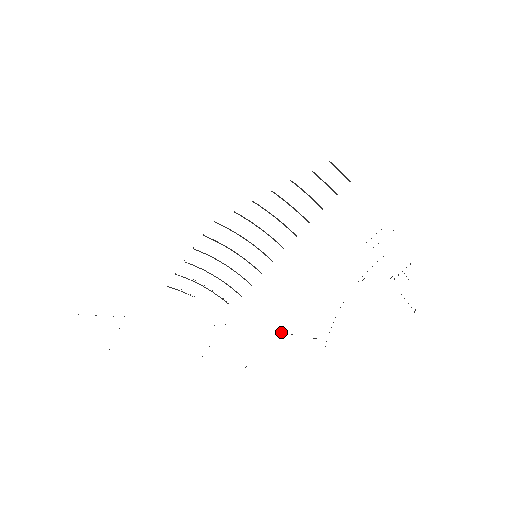
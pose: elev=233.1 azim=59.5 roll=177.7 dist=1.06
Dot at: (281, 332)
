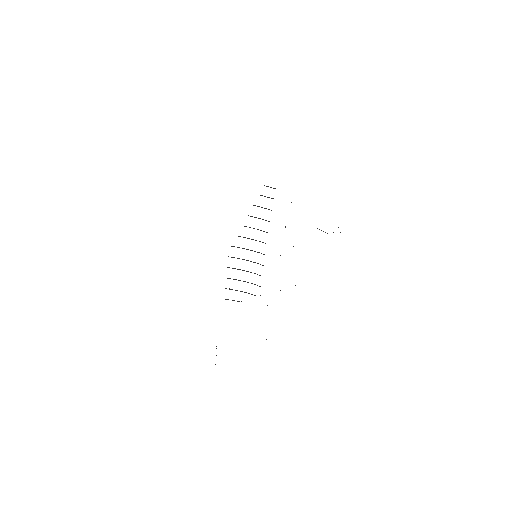
Dot at: occluded
